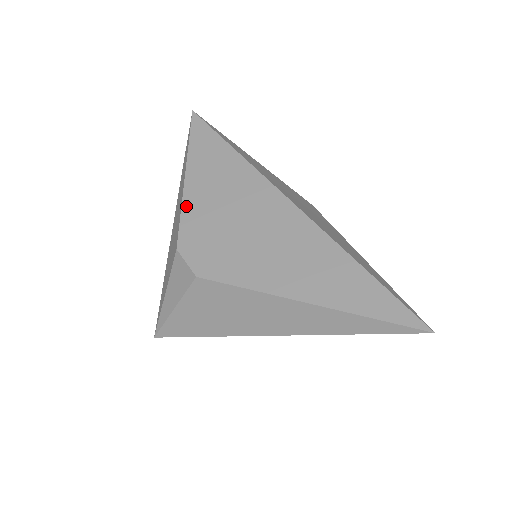
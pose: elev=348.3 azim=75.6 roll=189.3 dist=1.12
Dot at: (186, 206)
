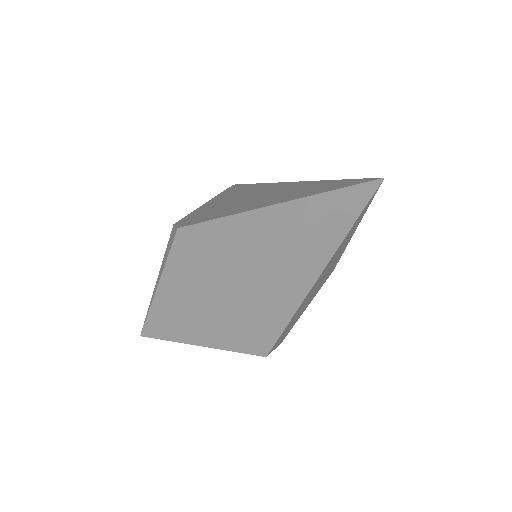
Dot at: (197, 210)
